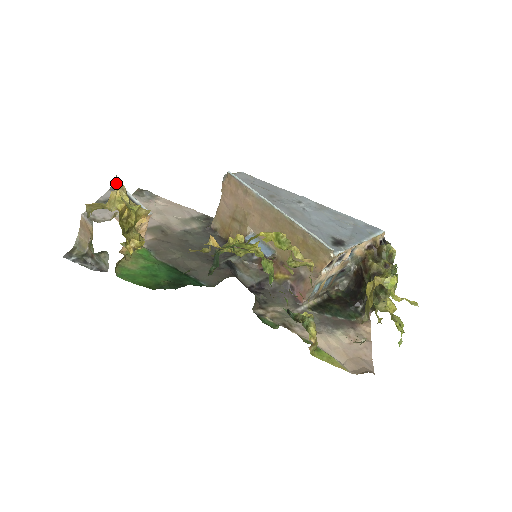
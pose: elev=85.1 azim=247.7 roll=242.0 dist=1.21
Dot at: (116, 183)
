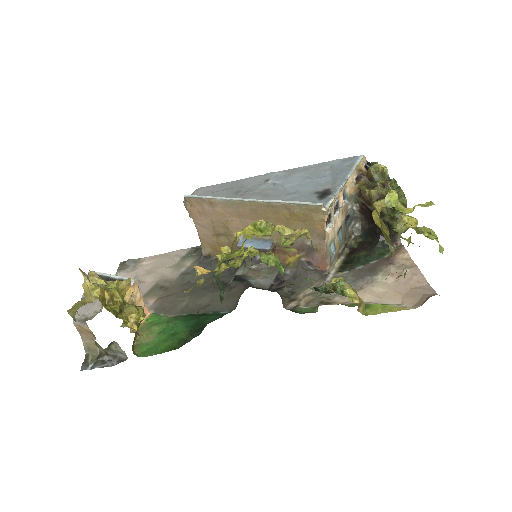
Dot at: occluded
